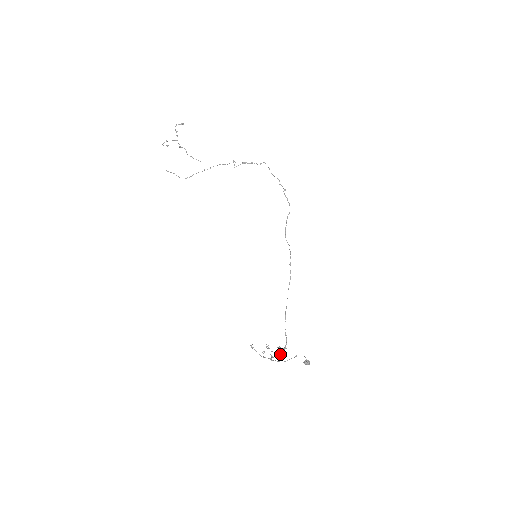
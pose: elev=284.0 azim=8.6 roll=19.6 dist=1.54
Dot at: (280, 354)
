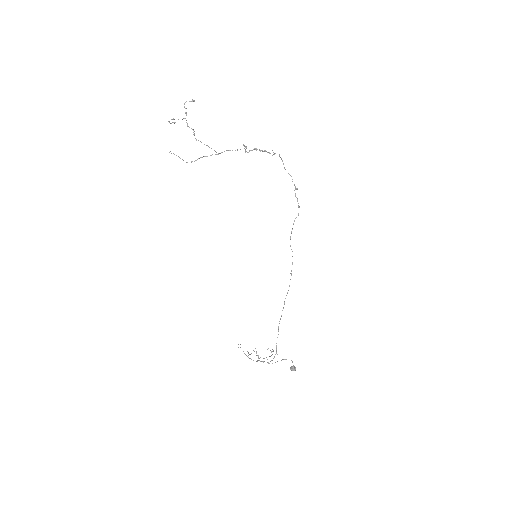
Dot at: (268, 362)
